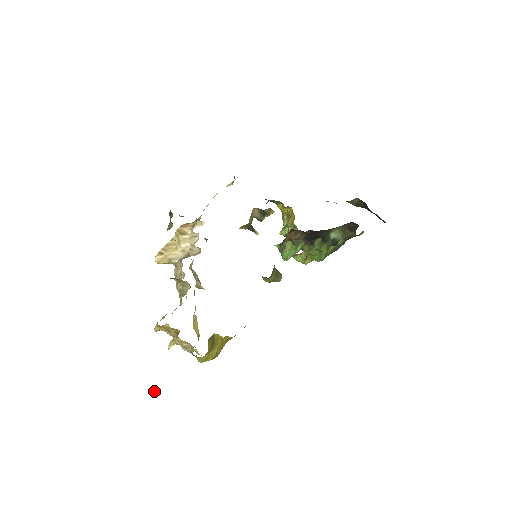
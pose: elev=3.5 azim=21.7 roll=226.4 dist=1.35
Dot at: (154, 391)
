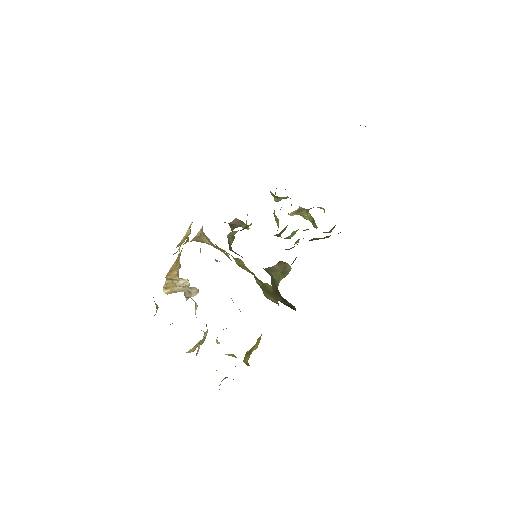
Dot at: occluded
